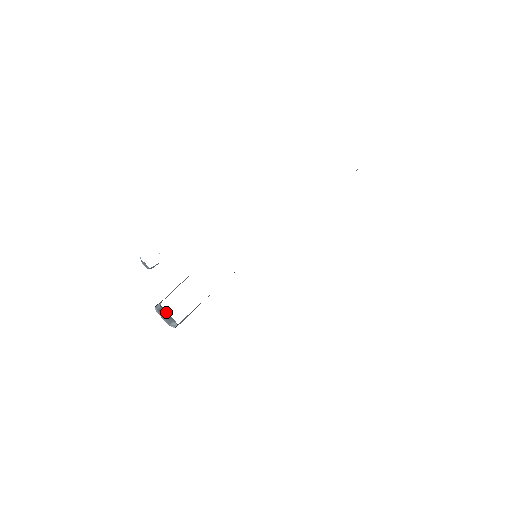
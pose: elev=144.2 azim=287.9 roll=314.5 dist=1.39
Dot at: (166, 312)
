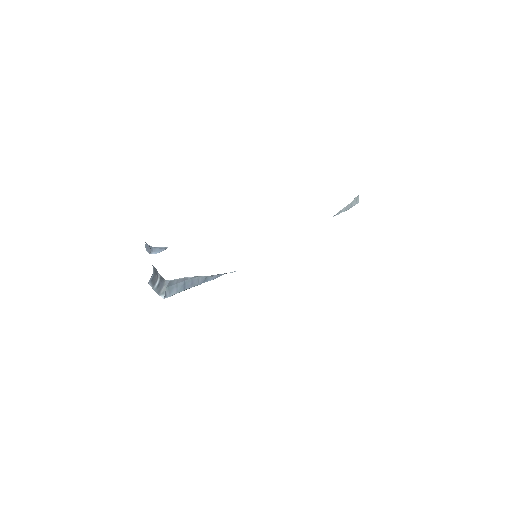
Dot at: (157, 273)
